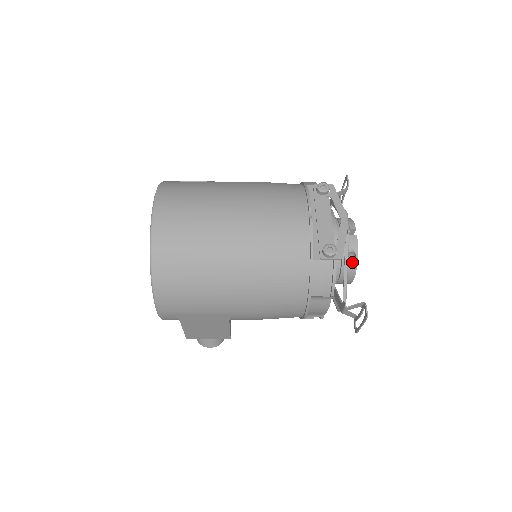
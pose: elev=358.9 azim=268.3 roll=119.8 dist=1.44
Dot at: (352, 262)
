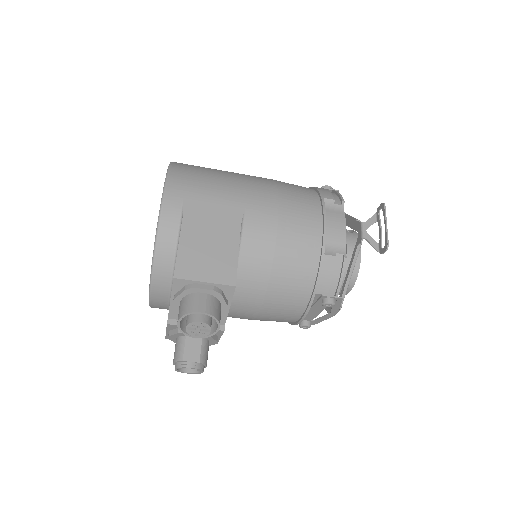
Dot at: occluded
